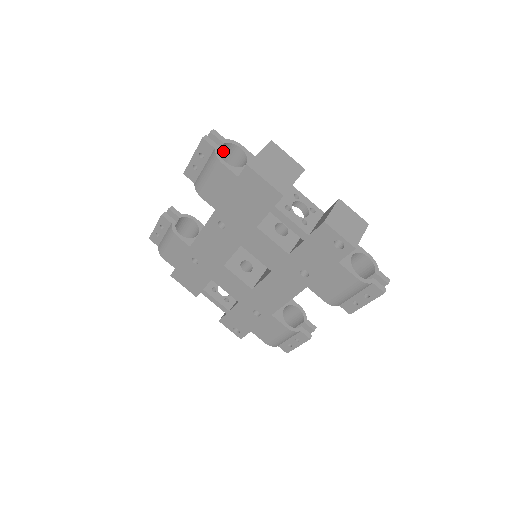
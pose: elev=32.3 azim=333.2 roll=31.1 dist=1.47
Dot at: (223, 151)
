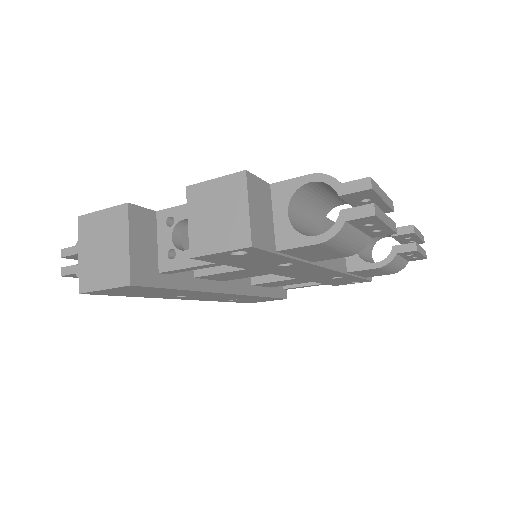
Dot at: occluded
